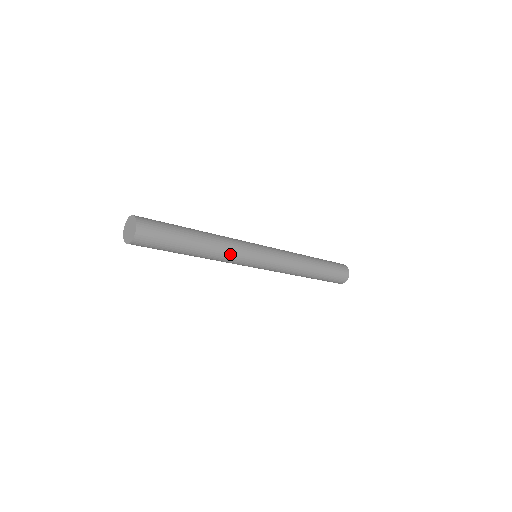
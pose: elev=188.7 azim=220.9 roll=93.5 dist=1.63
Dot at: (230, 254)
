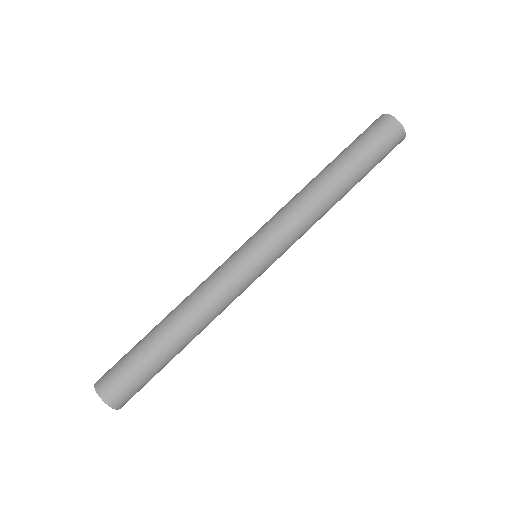
Dot at: (216, 300)
